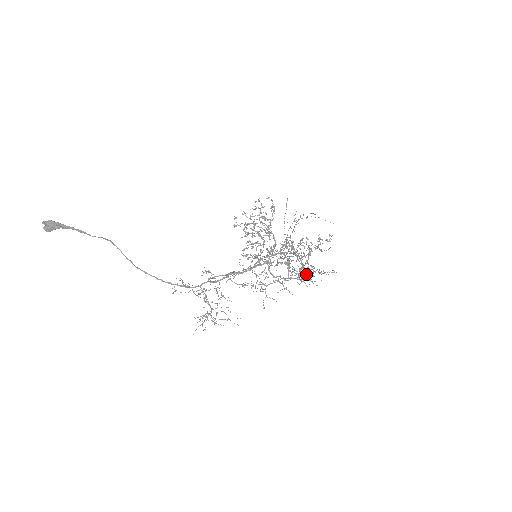
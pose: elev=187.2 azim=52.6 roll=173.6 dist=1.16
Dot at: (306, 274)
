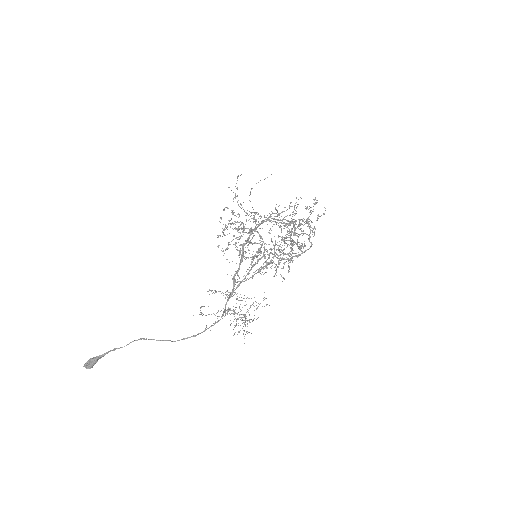
Dot at: occluded
